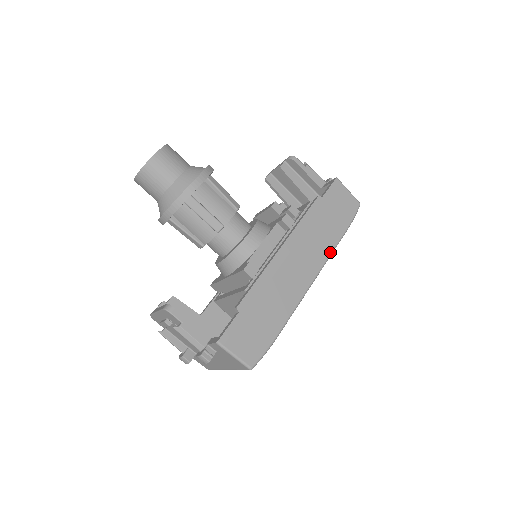
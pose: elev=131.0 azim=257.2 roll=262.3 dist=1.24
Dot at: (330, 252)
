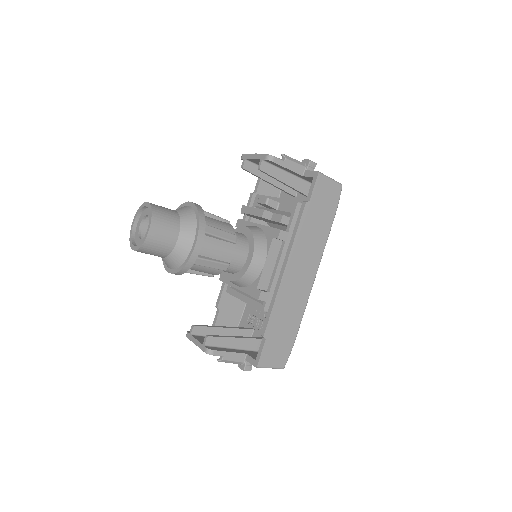
Dot at: (323, 248)
